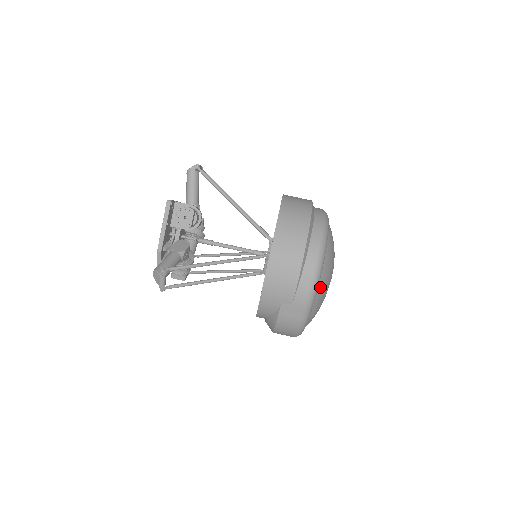
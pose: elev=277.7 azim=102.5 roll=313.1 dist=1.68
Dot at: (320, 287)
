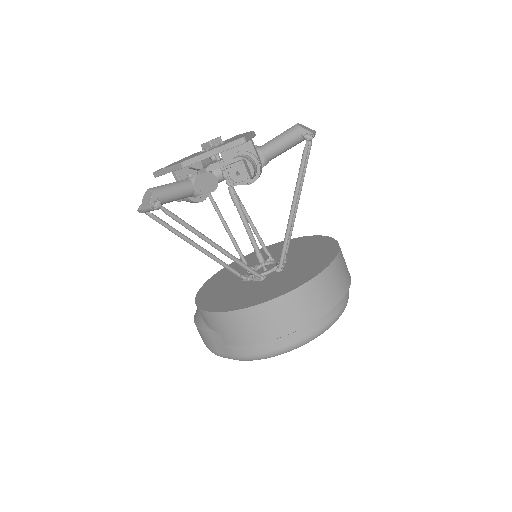
Dot at: occluded
